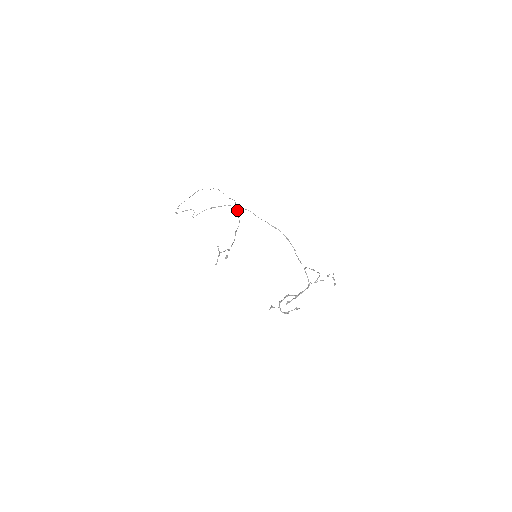
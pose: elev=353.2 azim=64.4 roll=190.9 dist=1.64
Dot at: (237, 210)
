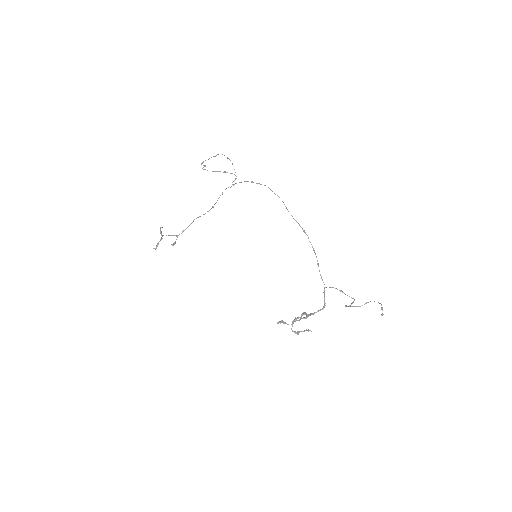
Dot at: occluded
